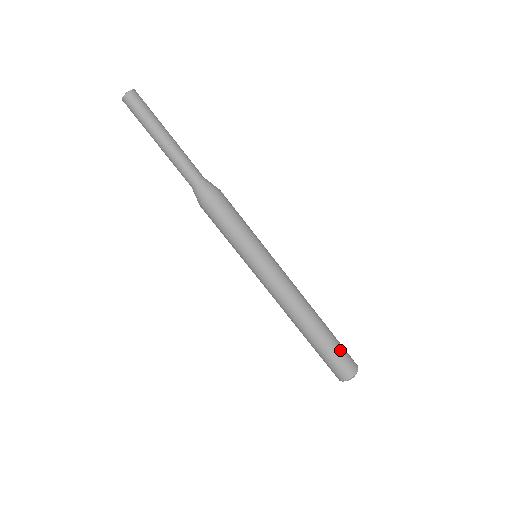
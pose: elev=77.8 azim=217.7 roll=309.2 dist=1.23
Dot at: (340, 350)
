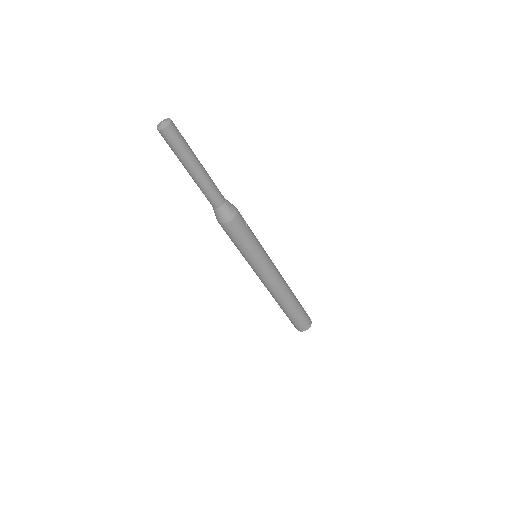
Dot at: (297, 320)
